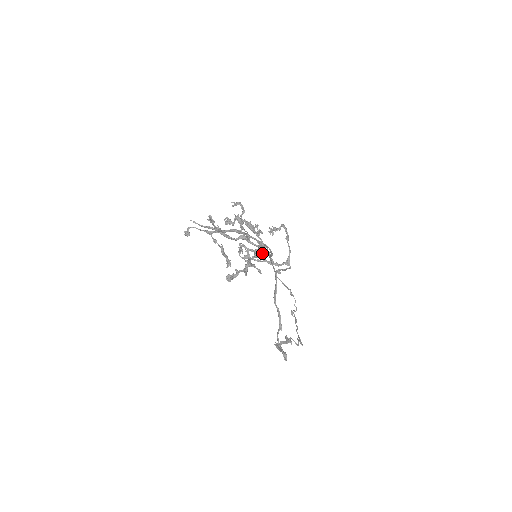
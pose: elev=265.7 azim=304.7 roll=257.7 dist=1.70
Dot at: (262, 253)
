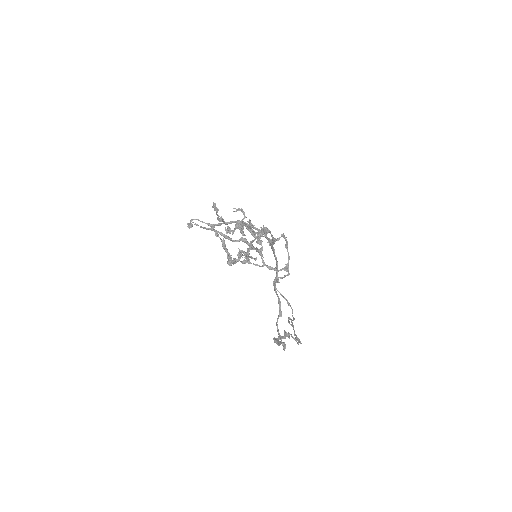
Dot at: (261, 257)
